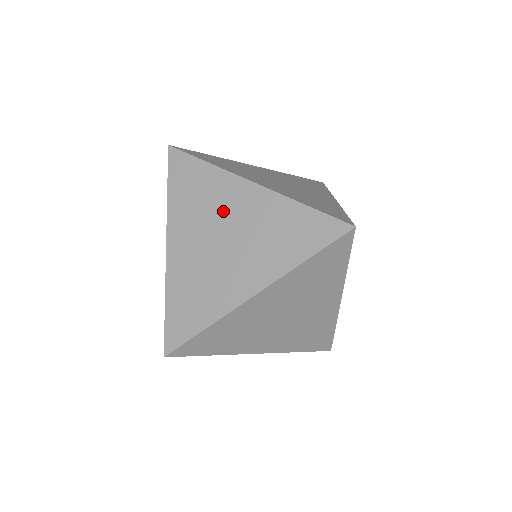
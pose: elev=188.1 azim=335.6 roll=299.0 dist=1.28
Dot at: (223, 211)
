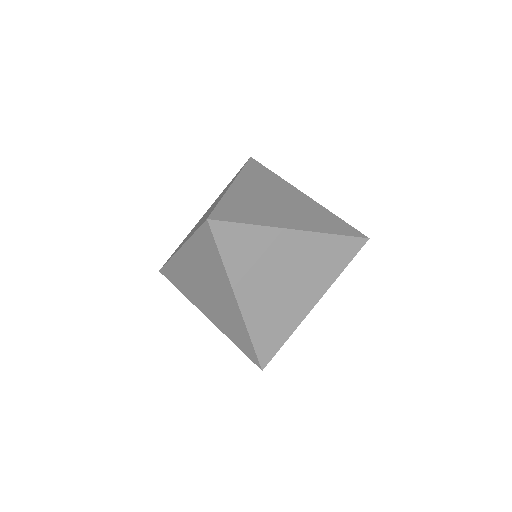
Dot at: (278, 259)
